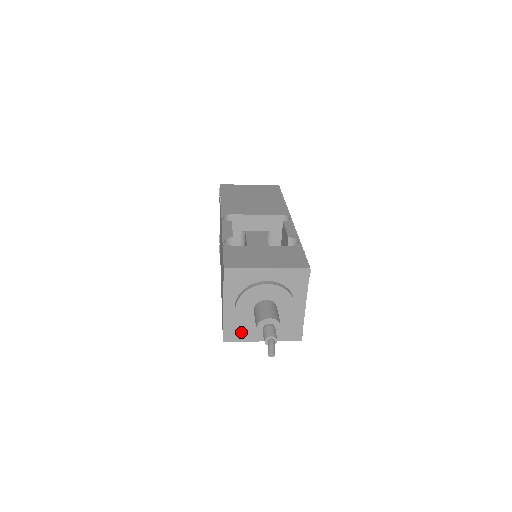
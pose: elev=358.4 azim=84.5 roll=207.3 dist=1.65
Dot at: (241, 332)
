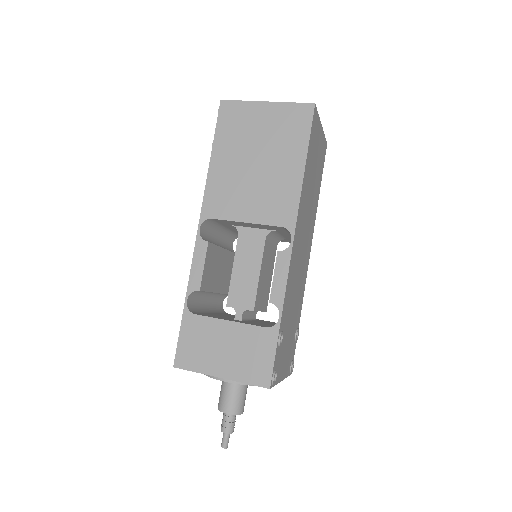
Dot at: occluded
